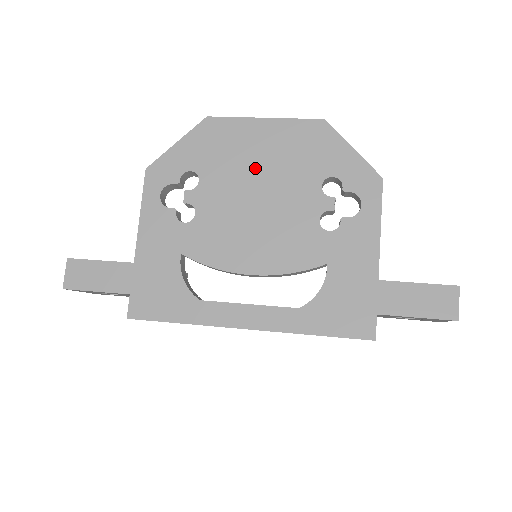
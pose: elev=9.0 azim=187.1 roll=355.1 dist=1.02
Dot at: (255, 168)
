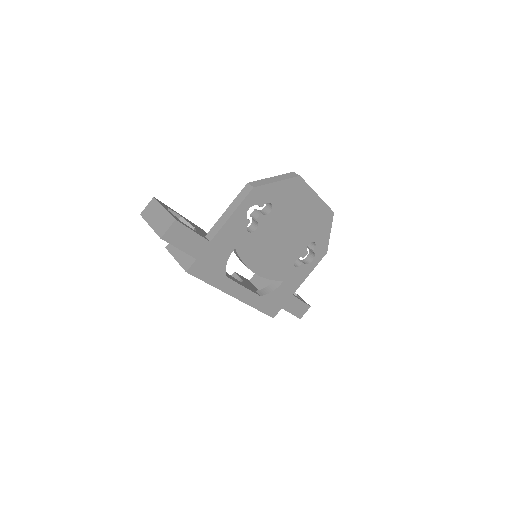
Dot at: (295, 220)
